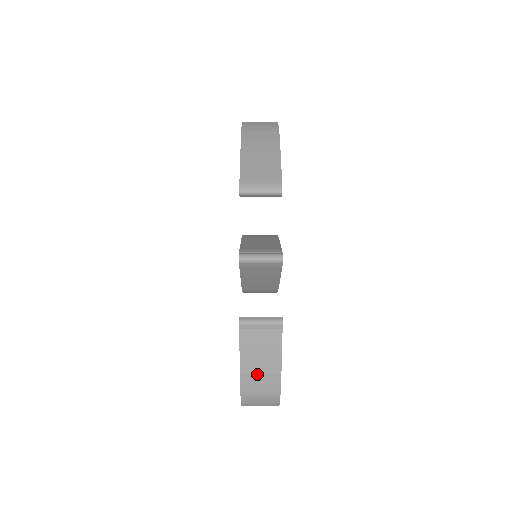
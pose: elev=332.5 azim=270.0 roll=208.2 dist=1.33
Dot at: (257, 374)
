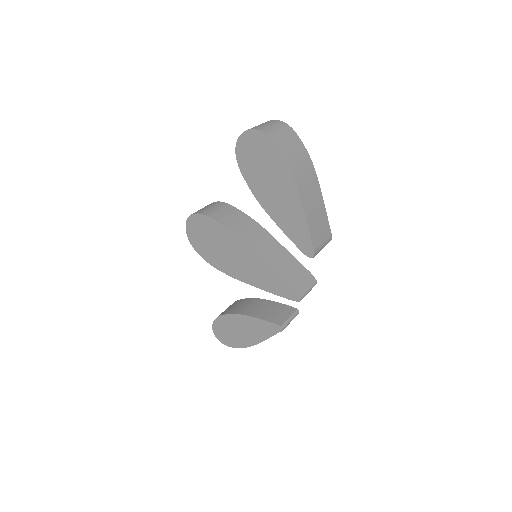
Dot at: occluded
